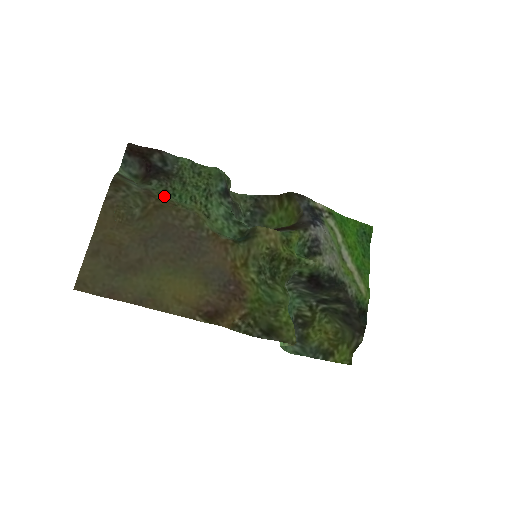
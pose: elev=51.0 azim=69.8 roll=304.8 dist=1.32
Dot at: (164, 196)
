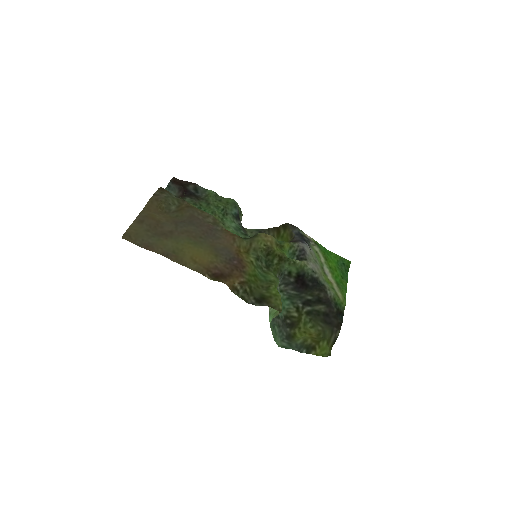
Dot at: (193, 205)
